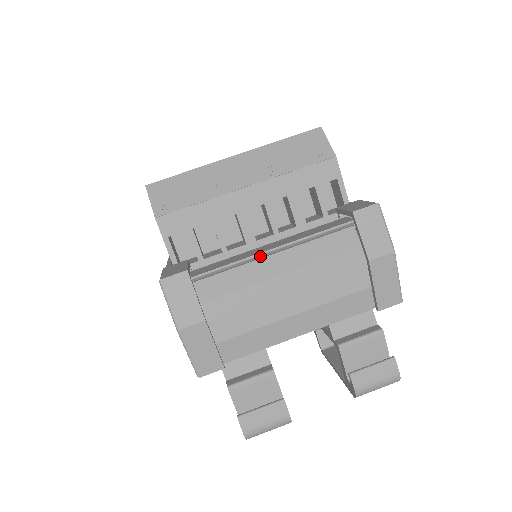
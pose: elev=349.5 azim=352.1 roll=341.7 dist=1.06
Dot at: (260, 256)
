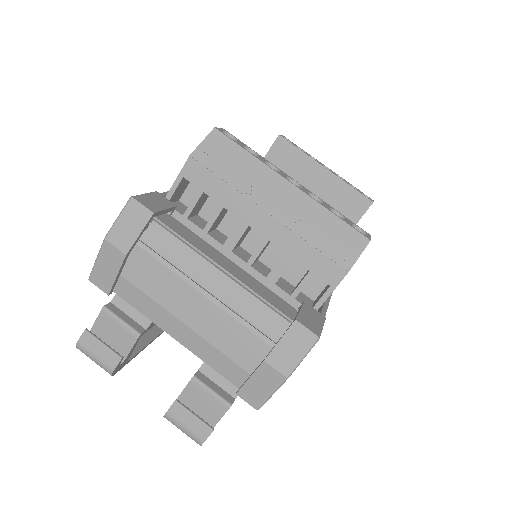
Dot at: (214, 264)
